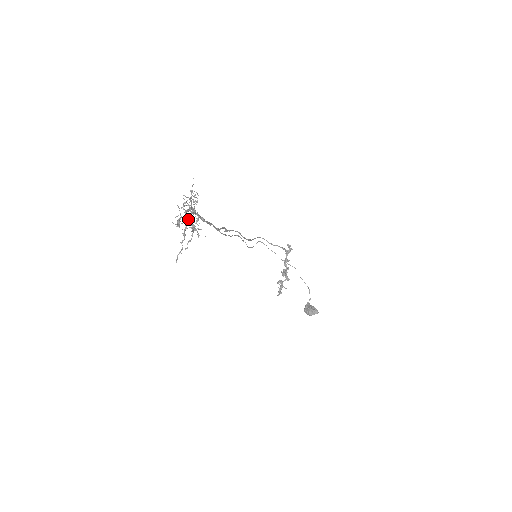
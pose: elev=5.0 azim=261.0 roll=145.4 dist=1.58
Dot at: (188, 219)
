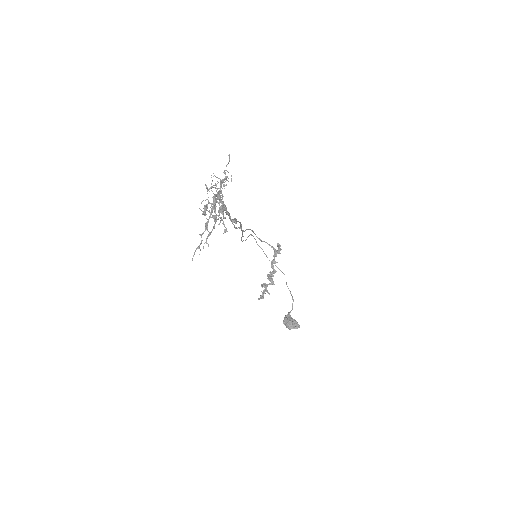
Dot at: (213, 206)
